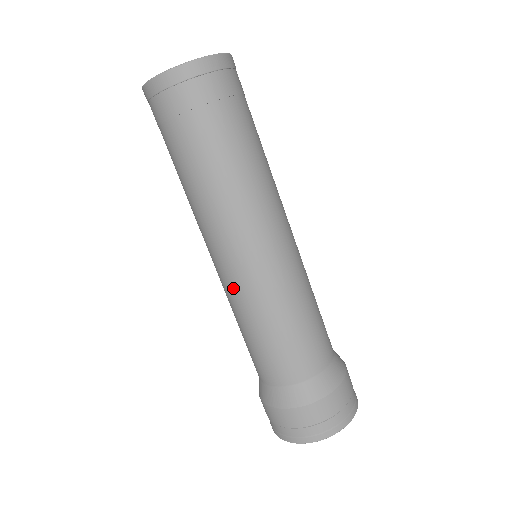
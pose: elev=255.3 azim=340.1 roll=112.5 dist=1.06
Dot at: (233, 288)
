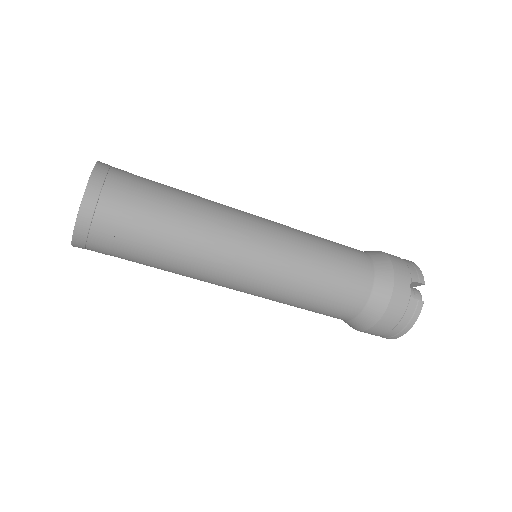
Dot at: occluded
